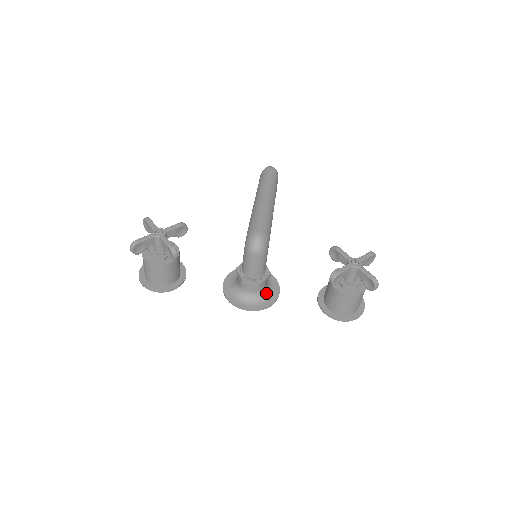
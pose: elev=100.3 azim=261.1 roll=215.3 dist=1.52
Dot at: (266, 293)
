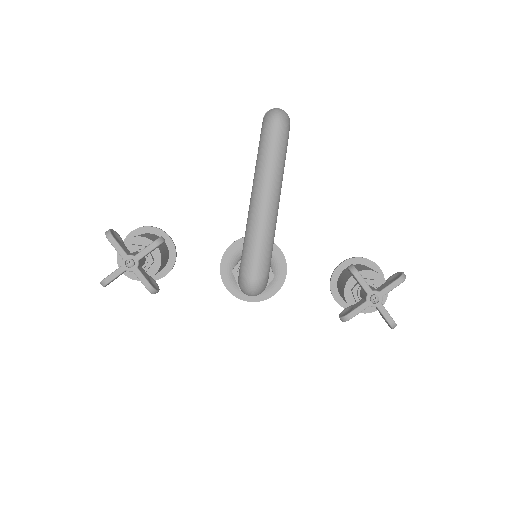
Dot at: occluded
